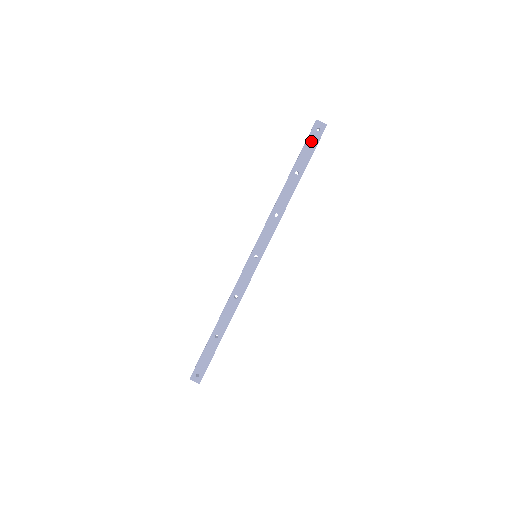
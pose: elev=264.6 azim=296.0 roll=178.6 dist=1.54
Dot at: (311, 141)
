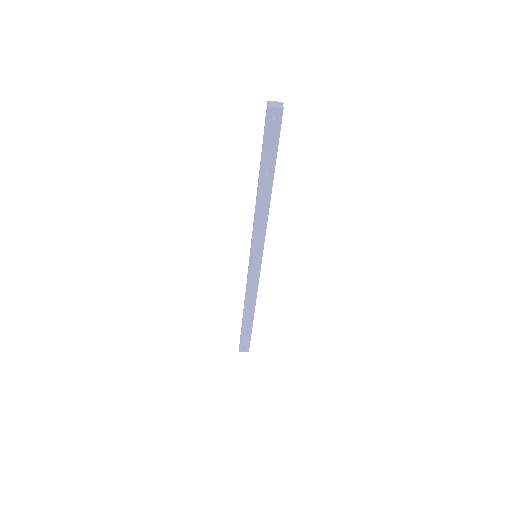
Dot at: (270, 134)
